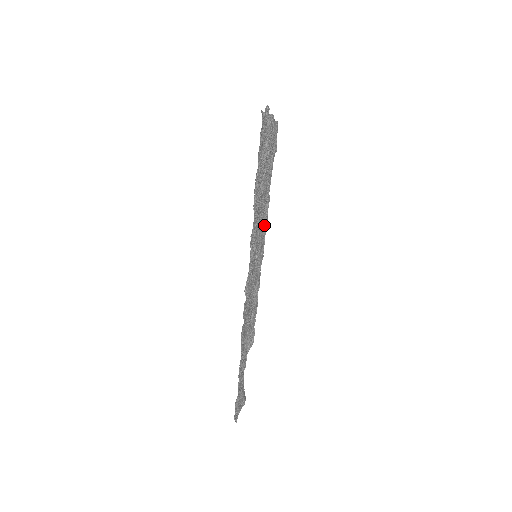
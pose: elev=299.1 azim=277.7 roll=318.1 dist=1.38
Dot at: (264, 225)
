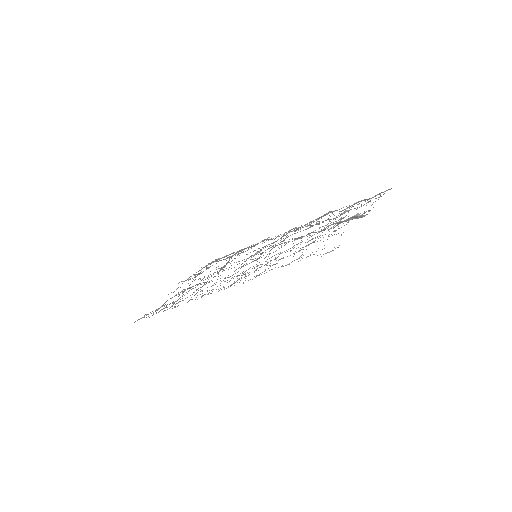
Dot at: (299, 227)
